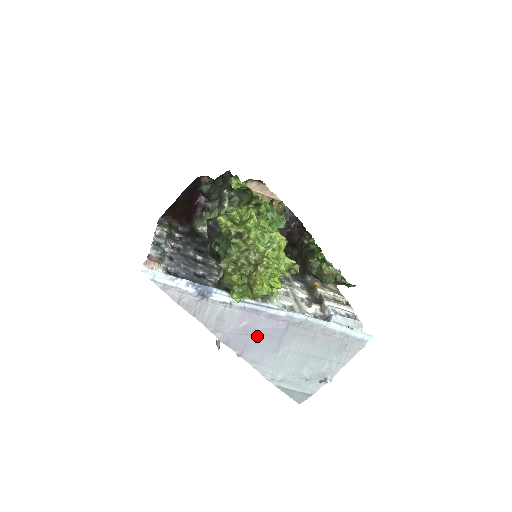
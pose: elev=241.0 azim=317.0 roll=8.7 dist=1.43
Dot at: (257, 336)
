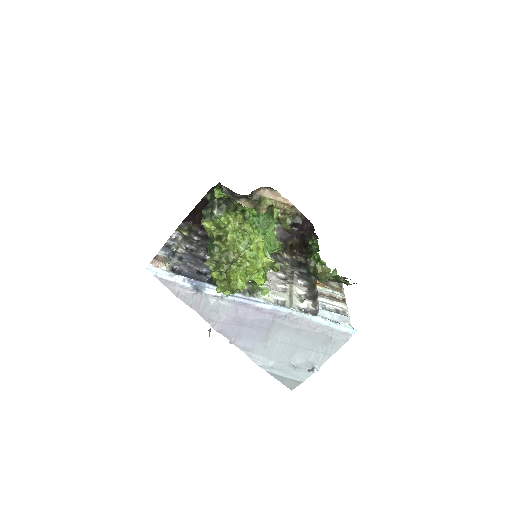
Dot at: (247, 326)
